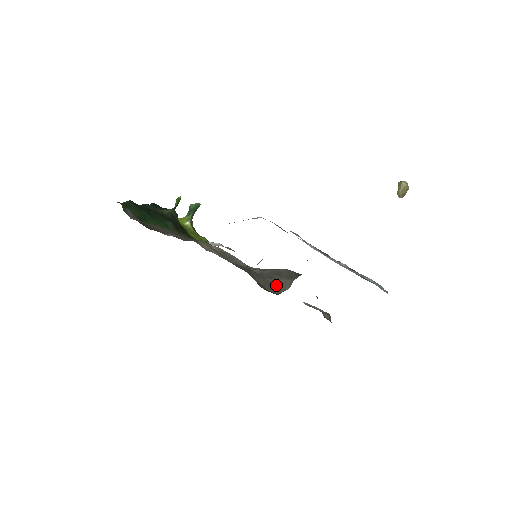
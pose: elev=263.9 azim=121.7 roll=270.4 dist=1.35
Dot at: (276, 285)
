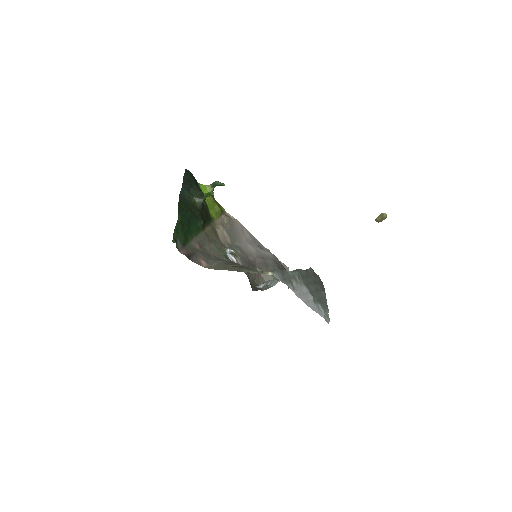
Dot at: (262, 278)
